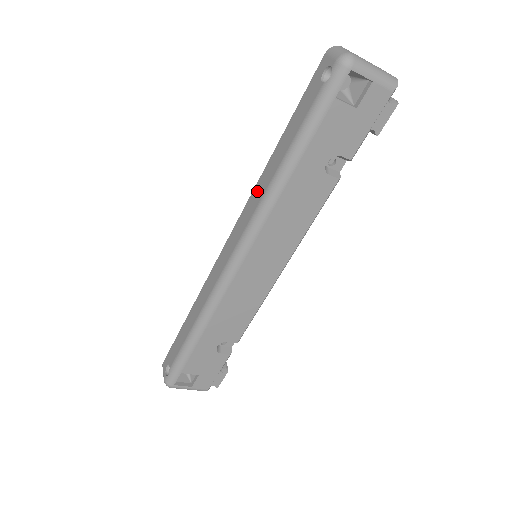
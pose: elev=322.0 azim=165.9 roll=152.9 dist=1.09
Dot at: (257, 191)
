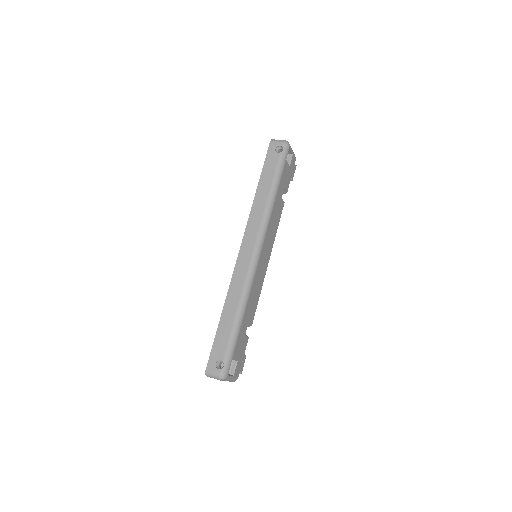
Dot at: (255, 213)
